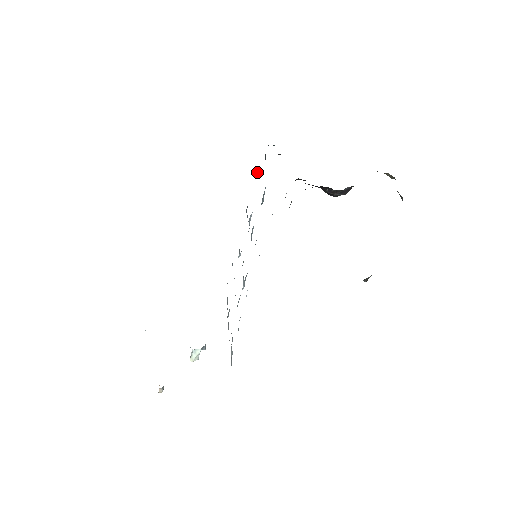
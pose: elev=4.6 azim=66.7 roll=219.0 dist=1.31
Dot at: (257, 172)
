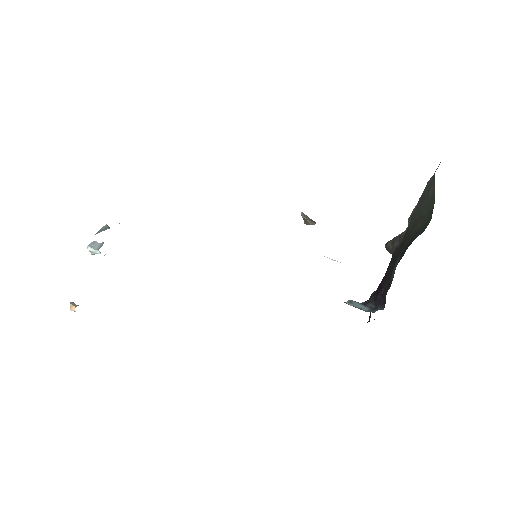
Dot at: occluded
